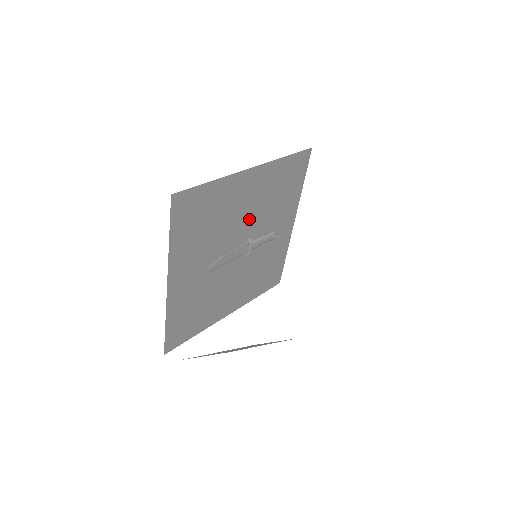
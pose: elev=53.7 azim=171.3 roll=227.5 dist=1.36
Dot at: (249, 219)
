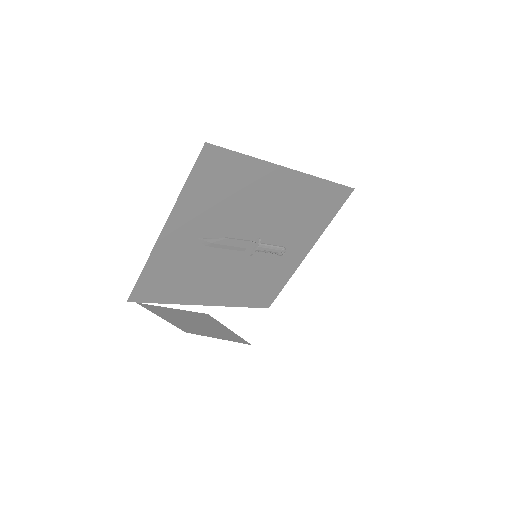
Dot at: (266, 219)
